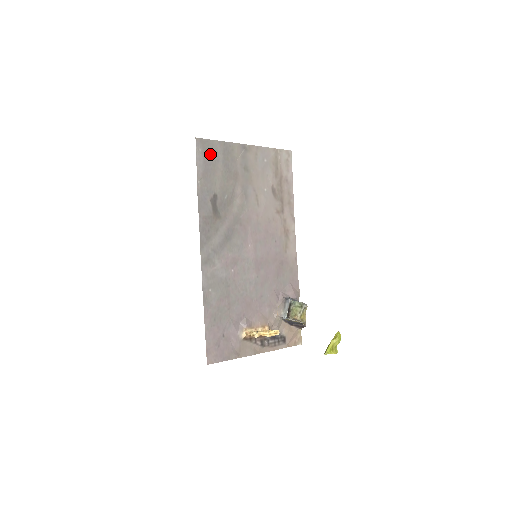
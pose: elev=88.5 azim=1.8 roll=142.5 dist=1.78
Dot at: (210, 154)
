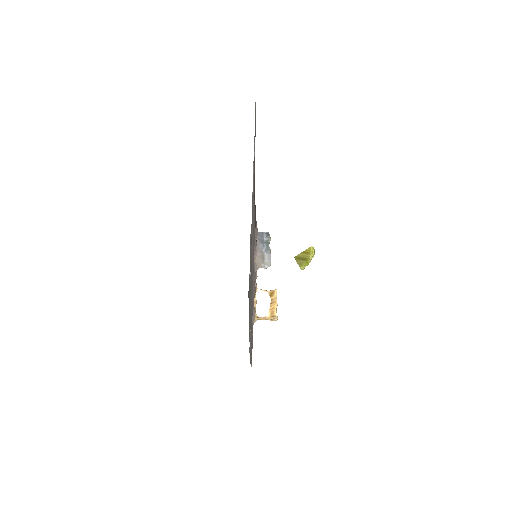
Dot at: (251, 237)
